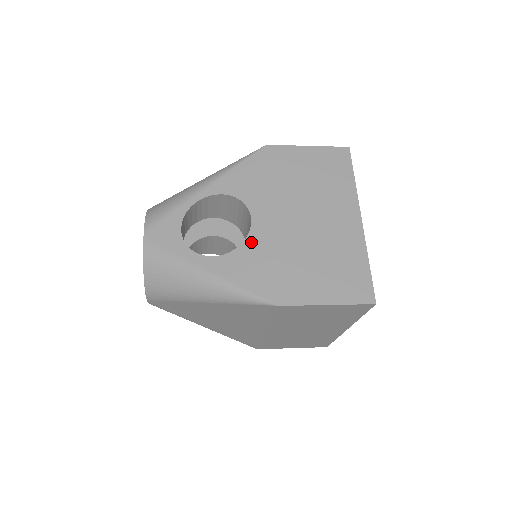
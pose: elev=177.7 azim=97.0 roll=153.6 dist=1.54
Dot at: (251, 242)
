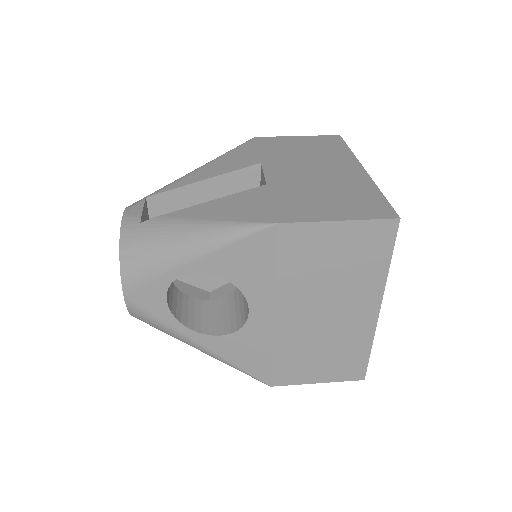
Dot at: (247, 332)
